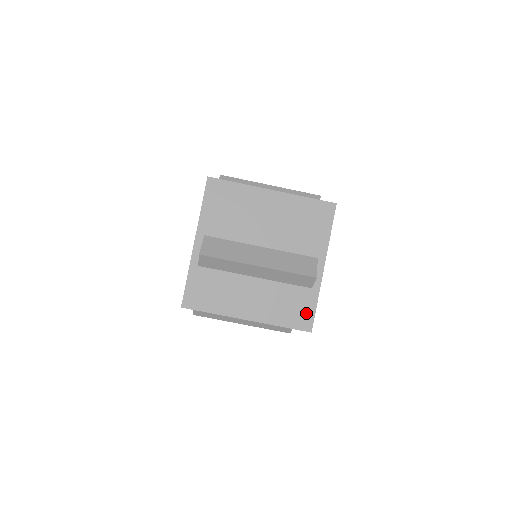
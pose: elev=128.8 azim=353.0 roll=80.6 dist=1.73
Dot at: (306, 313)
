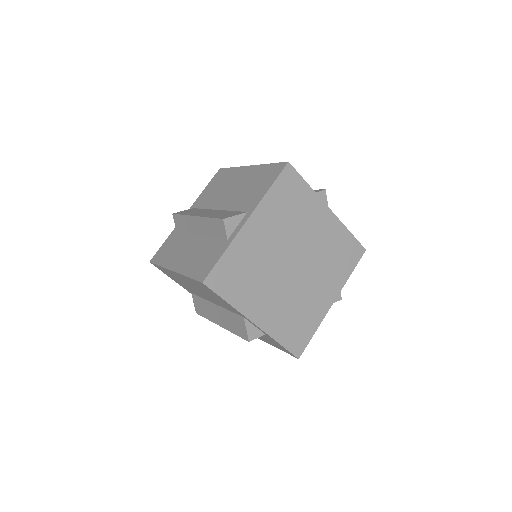
Dot at: (210, 264)
